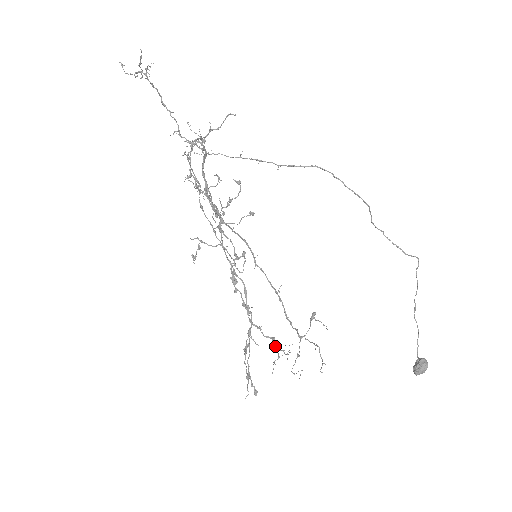
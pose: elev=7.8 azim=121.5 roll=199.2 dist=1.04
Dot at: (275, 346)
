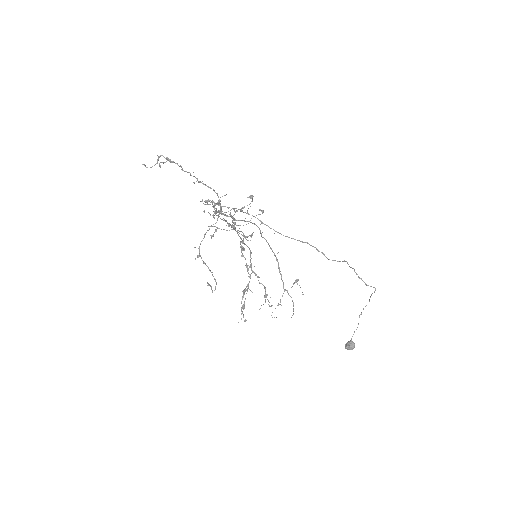
Dot at: (265, 294)
